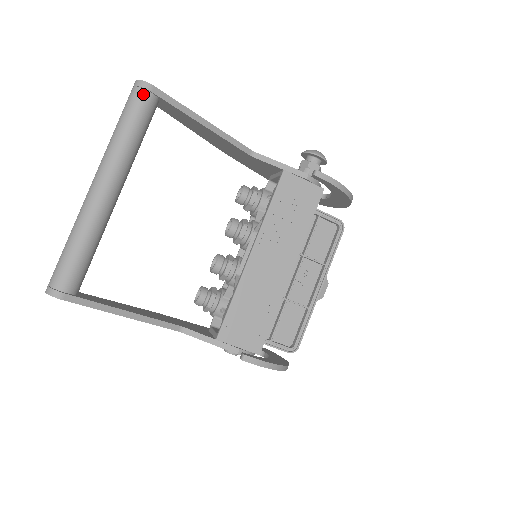
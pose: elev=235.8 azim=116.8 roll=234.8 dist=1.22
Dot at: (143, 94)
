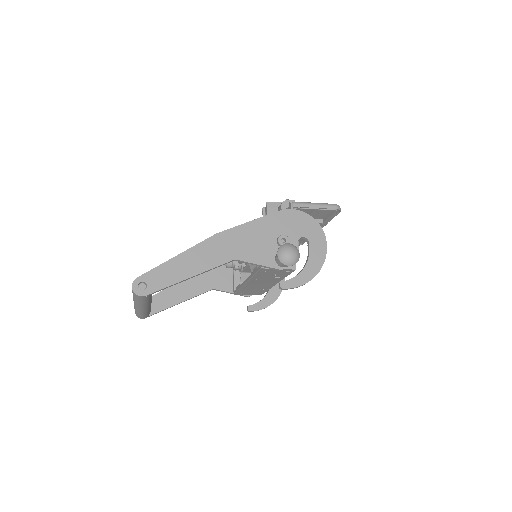
Dot at: (141, 298)
